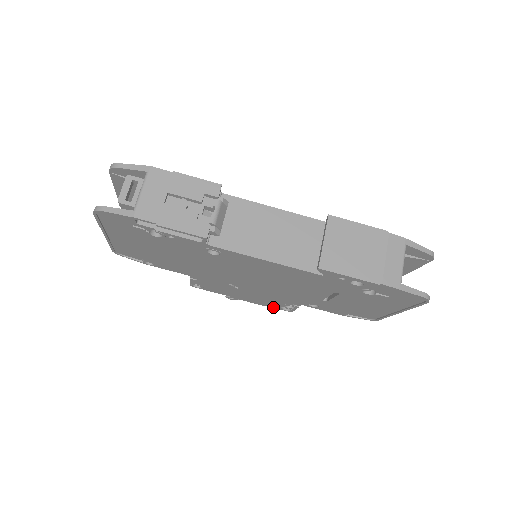
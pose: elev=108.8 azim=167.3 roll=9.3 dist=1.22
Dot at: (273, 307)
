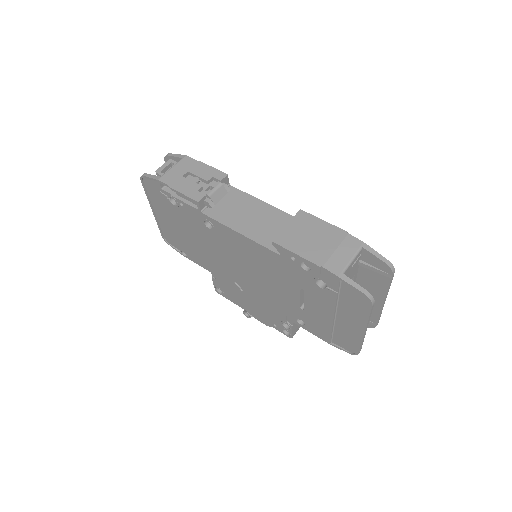
Dot at: (277, 329)
